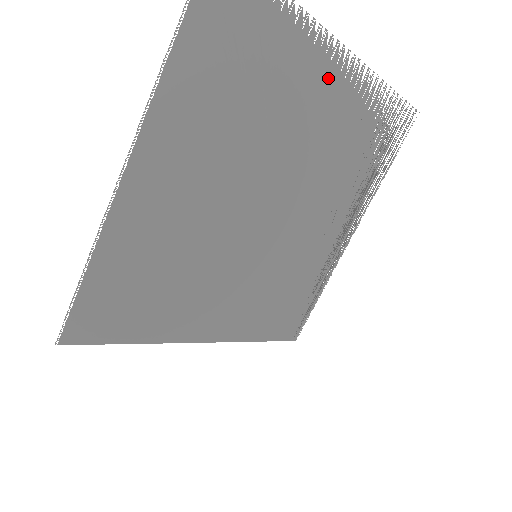
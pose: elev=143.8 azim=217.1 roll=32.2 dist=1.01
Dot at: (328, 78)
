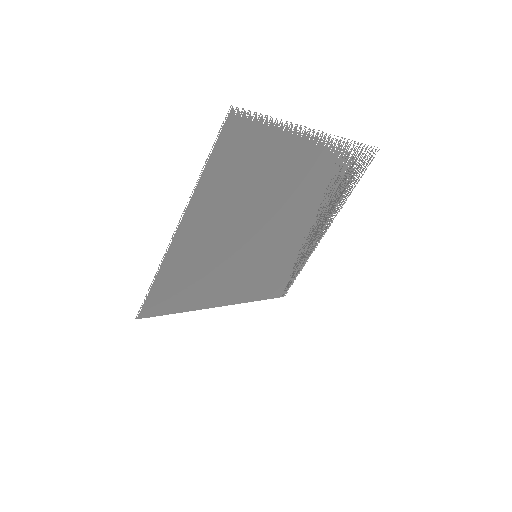
Dot at: occluded
